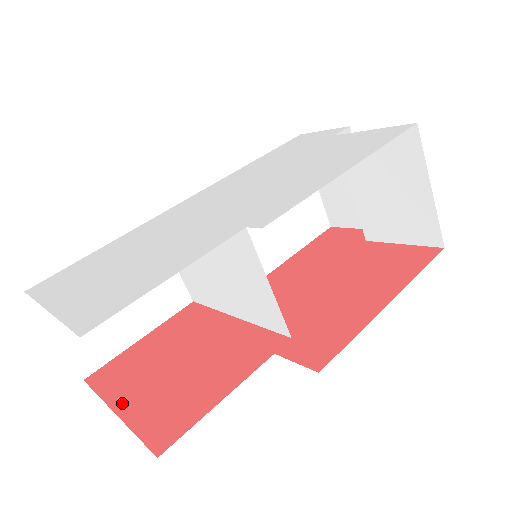
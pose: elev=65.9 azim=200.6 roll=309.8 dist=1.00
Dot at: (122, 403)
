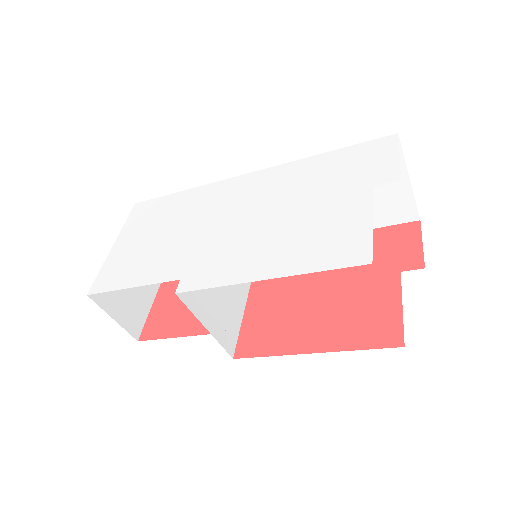
Dot at: (163, 290)
